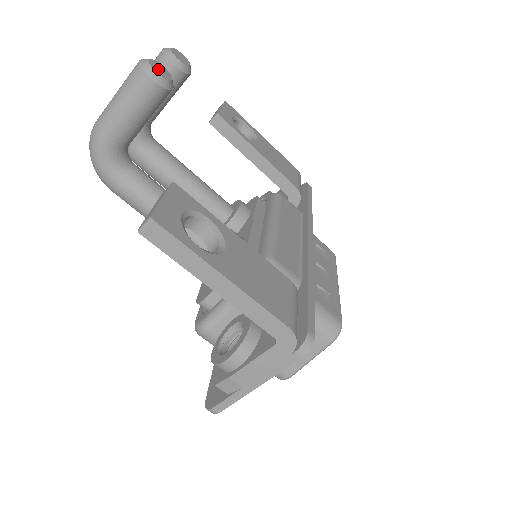
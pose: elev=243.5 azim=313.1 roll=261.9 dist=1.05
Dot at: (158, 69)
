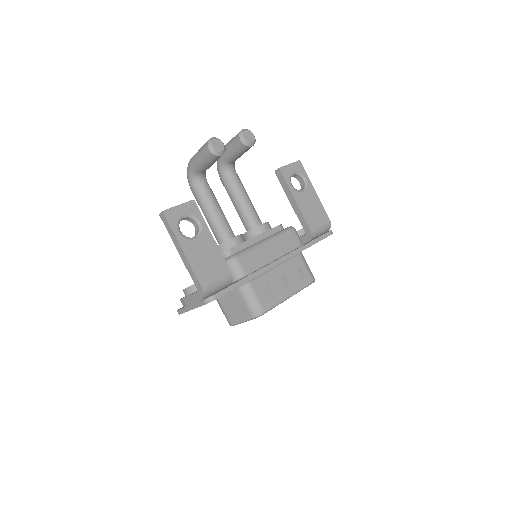
Dot at: (216, 145)
